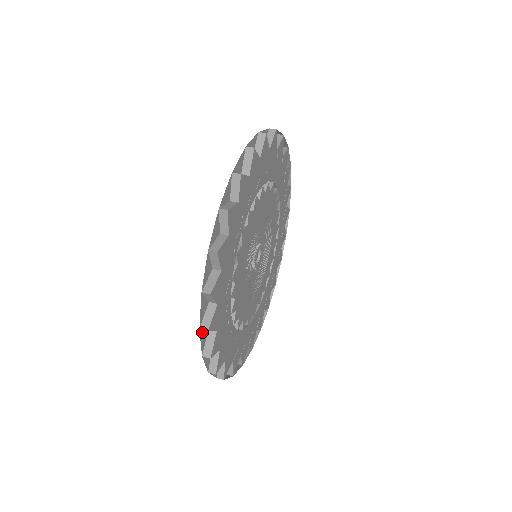
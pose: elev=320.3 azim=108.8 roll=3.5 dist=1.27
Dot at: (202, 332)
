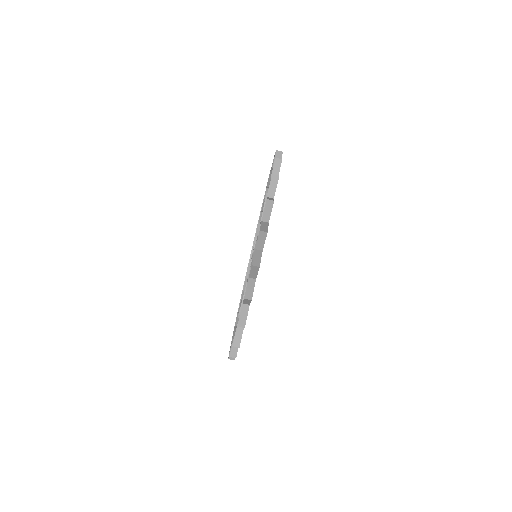
Dot at: (239, 303)
